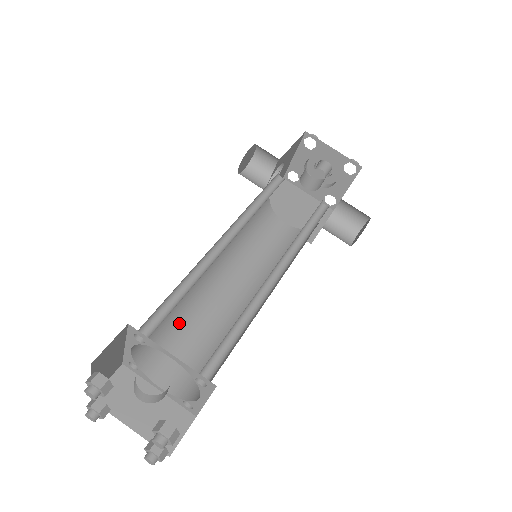
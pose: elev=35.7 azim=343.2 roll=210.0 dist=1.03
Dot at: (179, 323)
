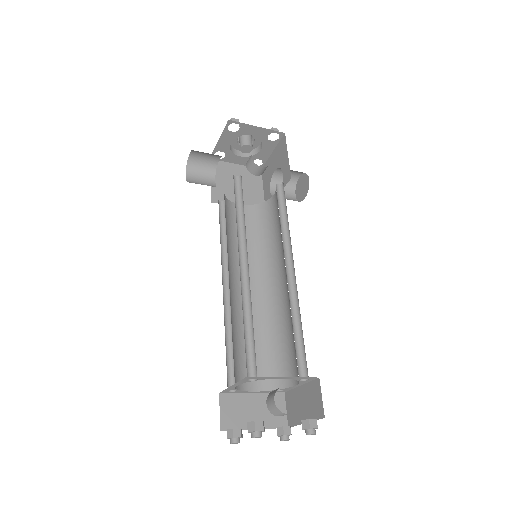
Dot at: (236, 340)
